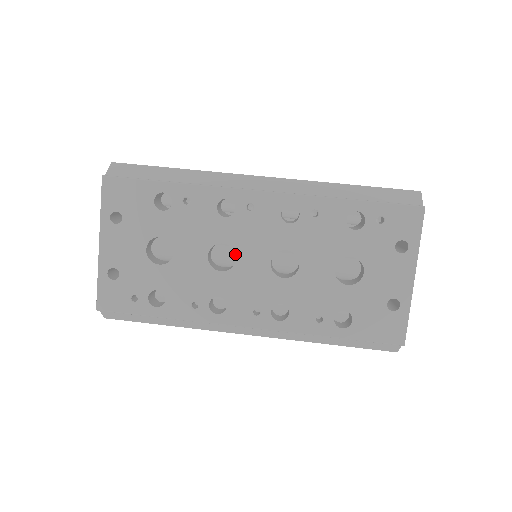
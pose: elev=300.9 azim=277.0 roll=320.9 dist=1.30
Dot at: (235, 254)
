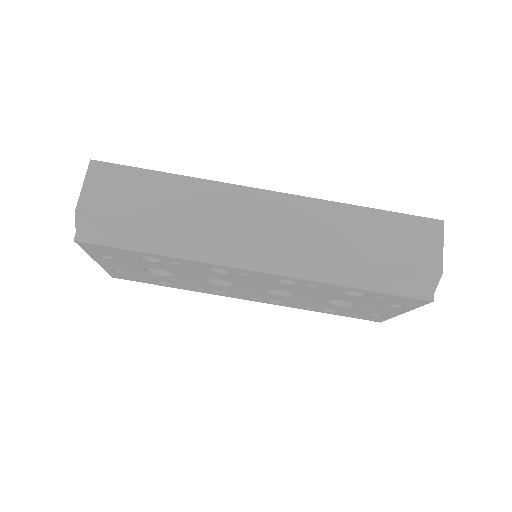
Dot at: (233, 284)
